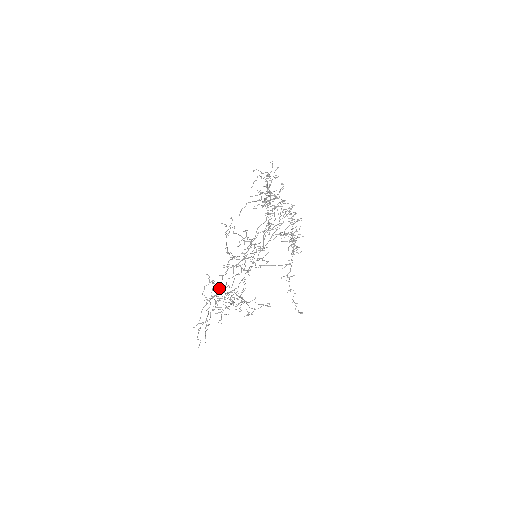
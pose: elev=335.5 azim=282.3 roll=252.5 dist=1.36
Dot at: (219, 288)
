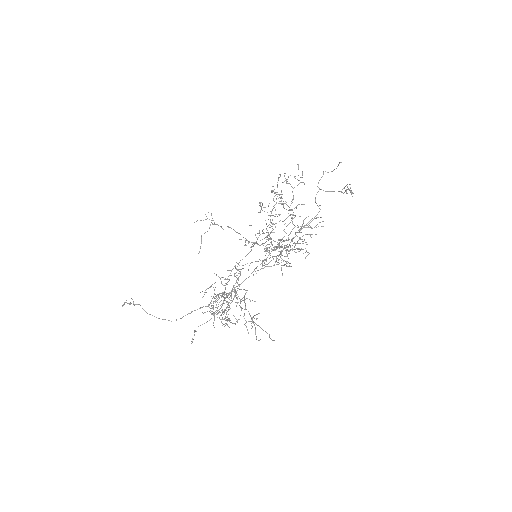
Dot at: occluded
